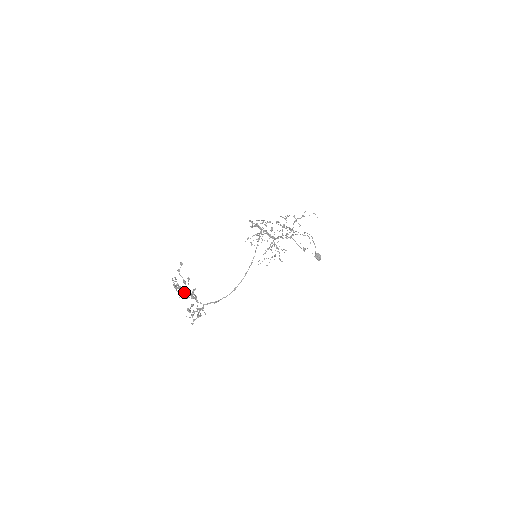
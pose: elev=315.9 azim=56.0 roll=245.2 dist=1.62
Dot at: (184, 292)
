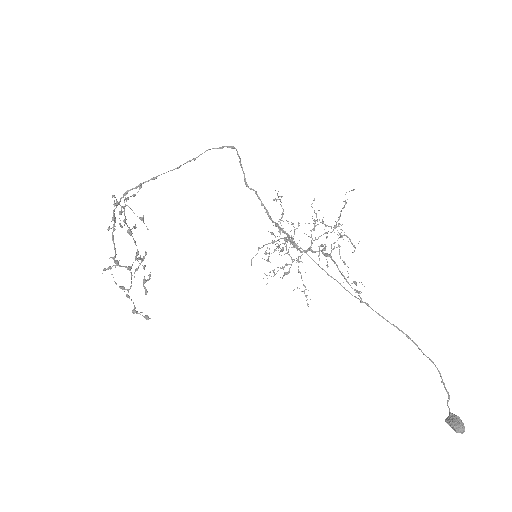
Dot at: (124, 225)
